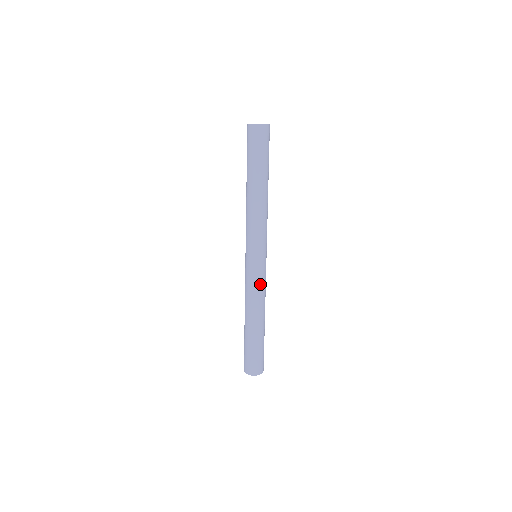
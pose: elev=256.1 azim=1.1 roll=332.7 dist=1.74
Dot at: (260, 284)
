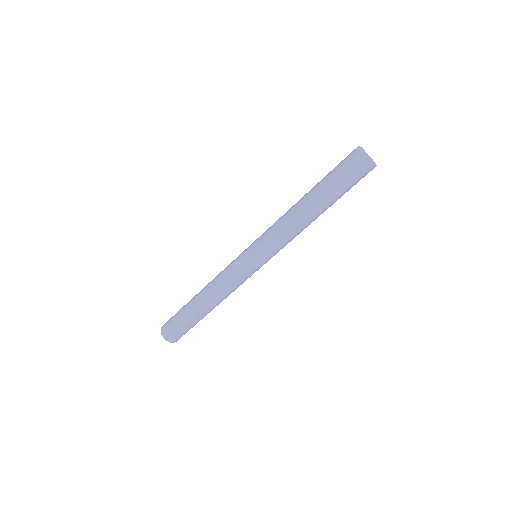
Dot at: (237, 281)
